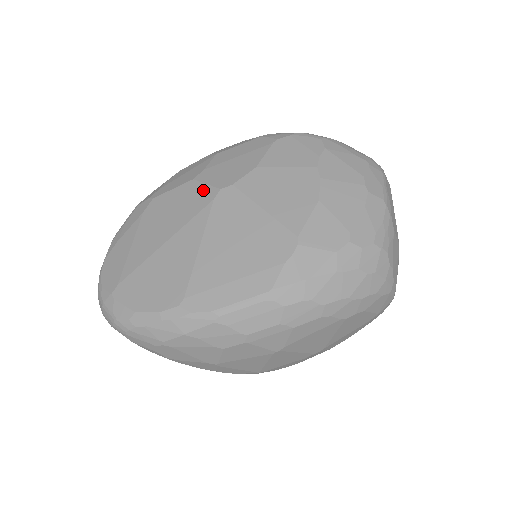
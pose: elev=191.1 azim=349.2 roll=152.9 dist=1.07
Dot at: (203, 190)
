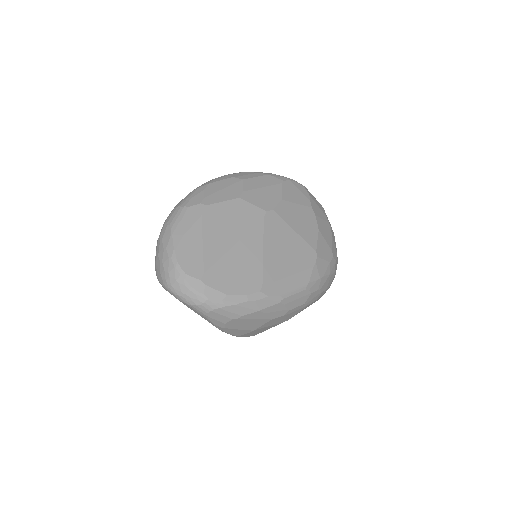
Dot at: (252, 209)
